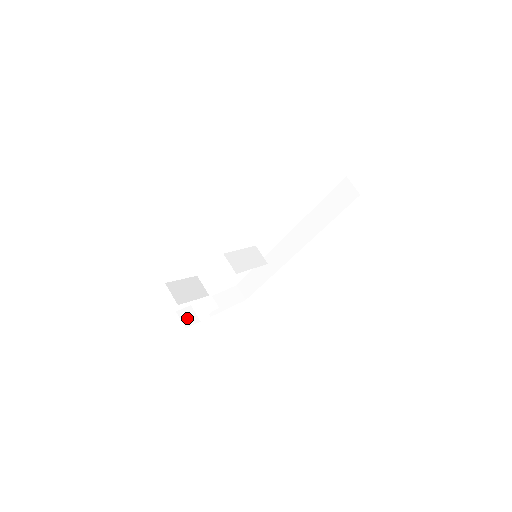
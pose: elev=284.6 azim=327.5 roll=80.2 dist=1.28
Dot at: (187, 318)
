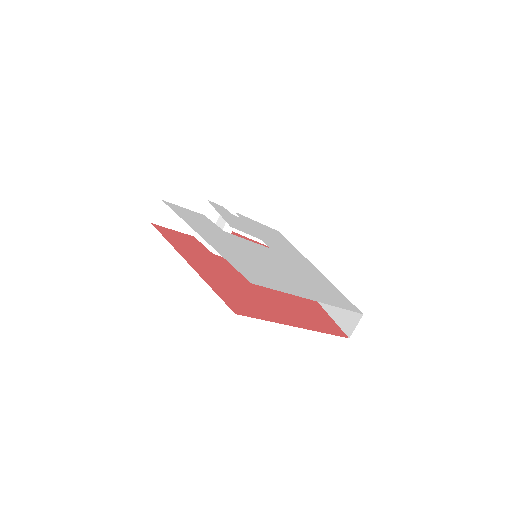
Dot at: (209, 212)
